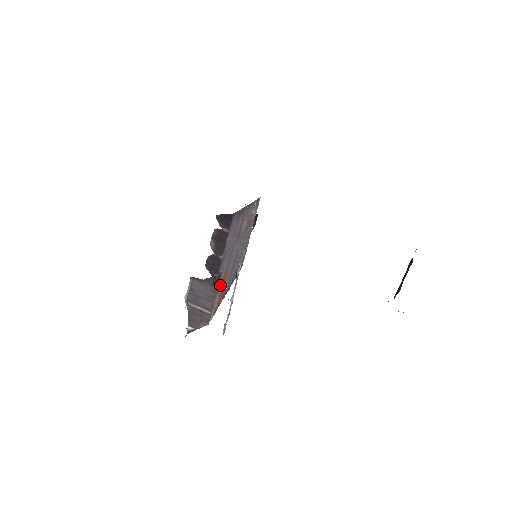
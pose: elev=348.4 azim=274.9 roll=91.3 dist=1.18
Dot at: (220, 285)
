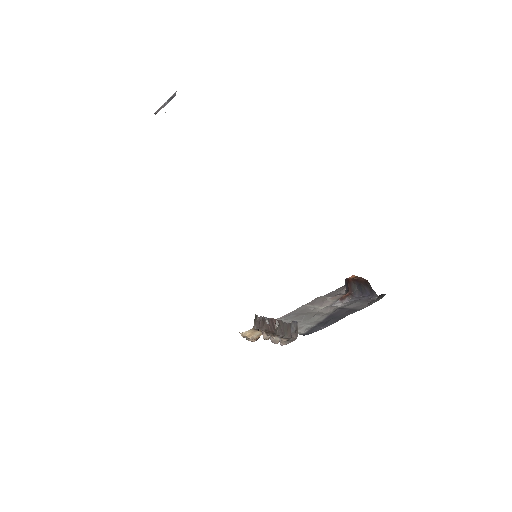
Dot at: occluded
